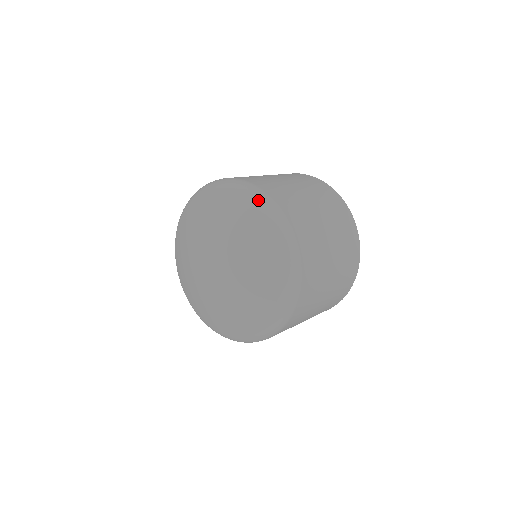
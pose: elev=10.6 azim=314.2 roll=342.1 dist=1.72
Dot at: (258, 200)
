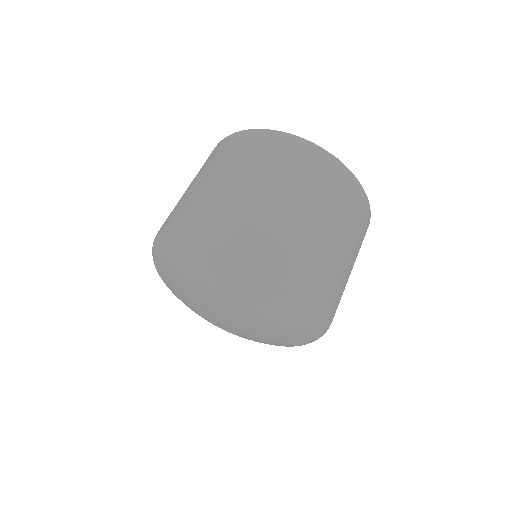
Dot at: (176, 238)
